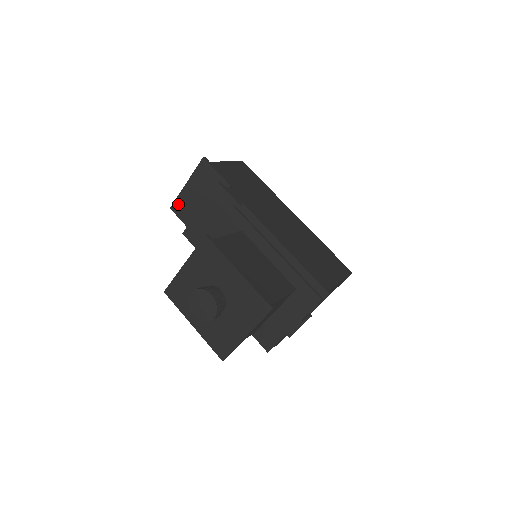
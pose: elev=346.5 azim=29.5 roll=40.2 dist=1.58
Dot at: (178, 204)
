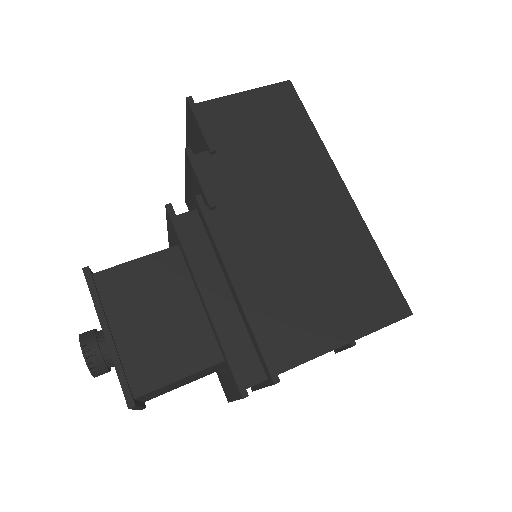
Dot at: occluded
